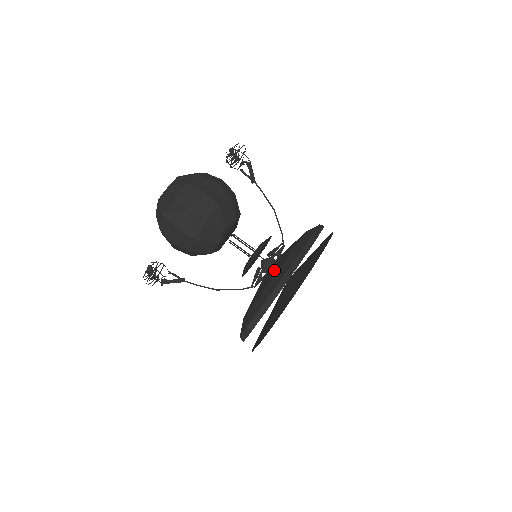
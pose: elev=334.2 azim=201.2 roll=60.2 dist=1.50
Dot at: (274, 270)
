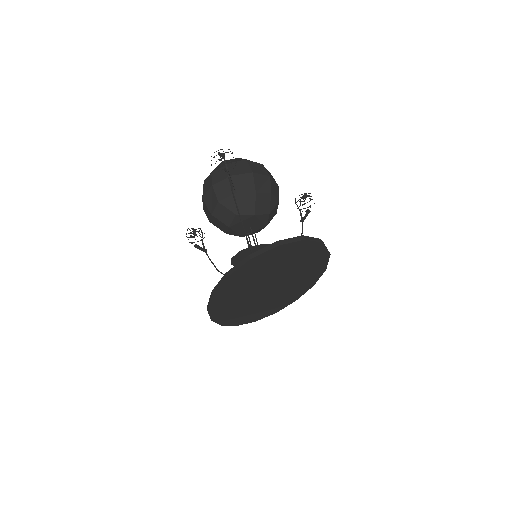
Dot at: occluded
